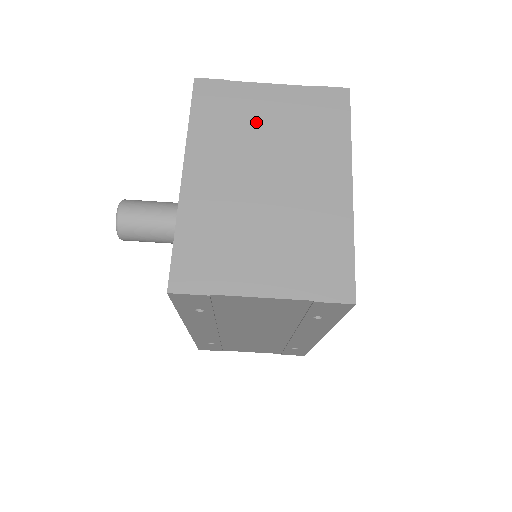
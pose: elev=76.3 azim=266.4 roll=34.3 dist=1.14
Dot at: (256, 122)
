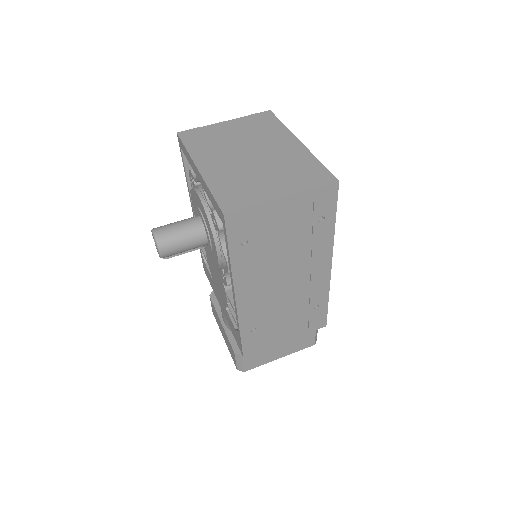
Dot at: (226, 137)
